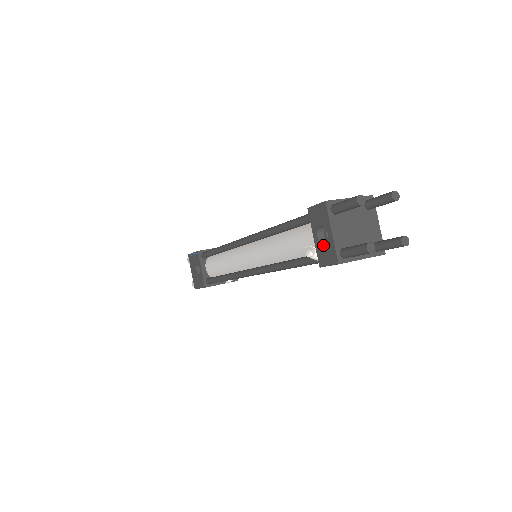
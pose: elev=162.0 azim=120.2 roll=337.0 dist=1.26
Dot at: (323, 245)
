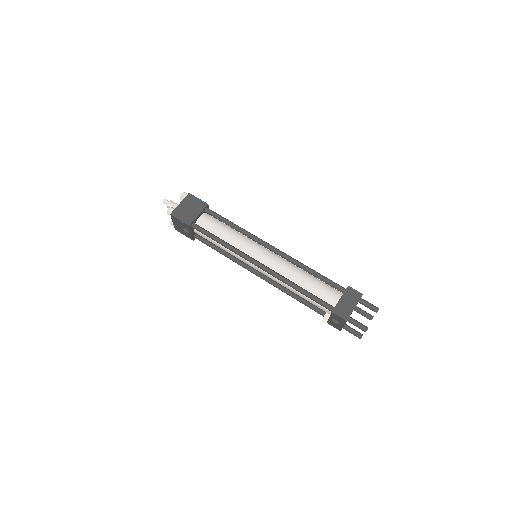
Dot at: (334, 323)
